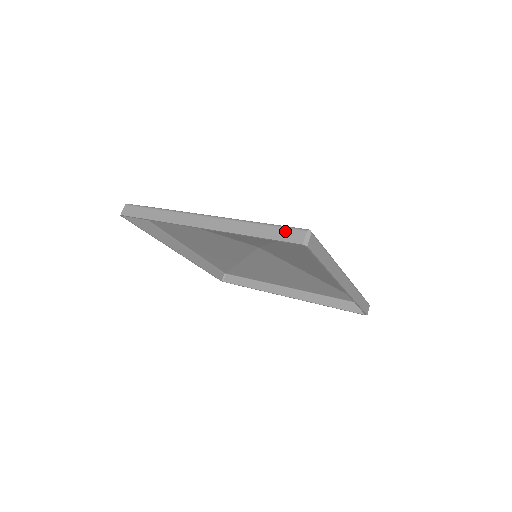
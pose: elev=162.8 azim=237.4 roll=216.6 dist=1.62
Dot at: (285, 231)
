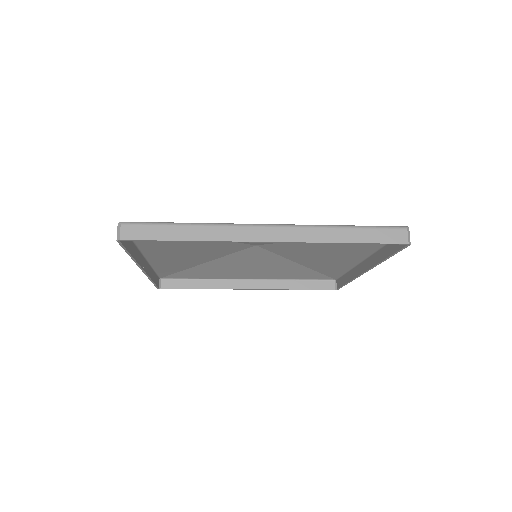
Dot at: (383, 232)
